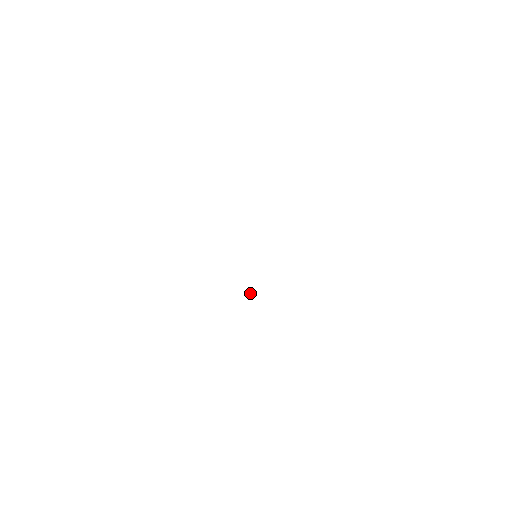
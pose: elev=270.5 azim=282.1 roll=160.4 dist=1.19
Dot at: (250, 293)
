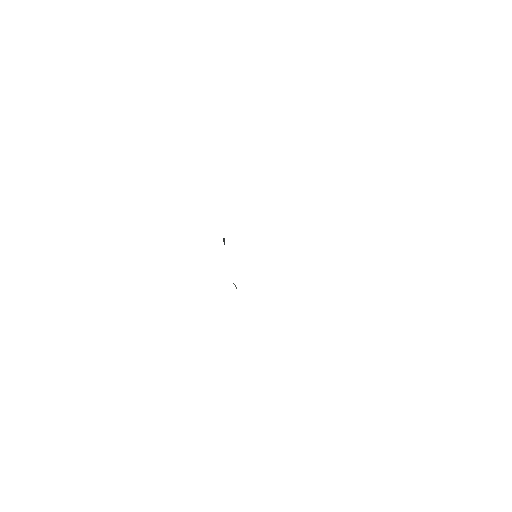
Dot at: (236, 287)
